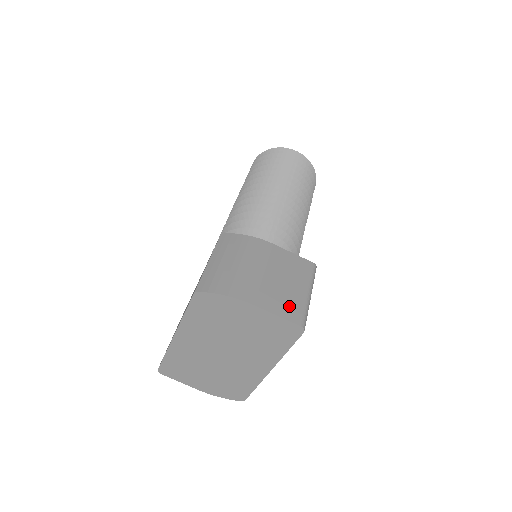
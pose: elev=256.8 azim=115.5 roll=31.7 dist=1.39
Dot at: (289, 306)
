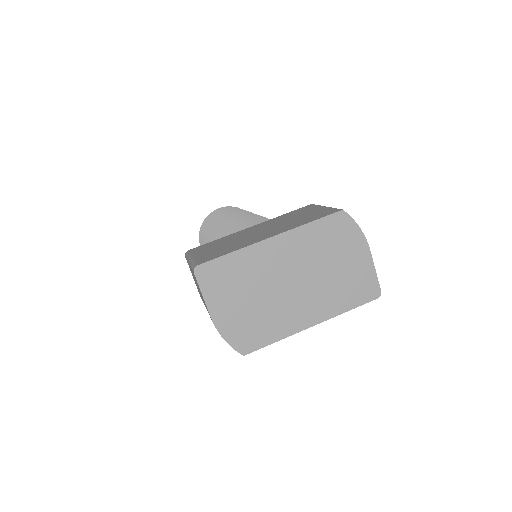
Dot at: occluded
